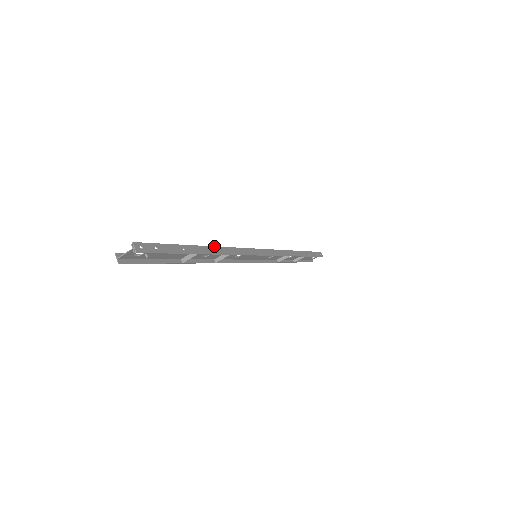
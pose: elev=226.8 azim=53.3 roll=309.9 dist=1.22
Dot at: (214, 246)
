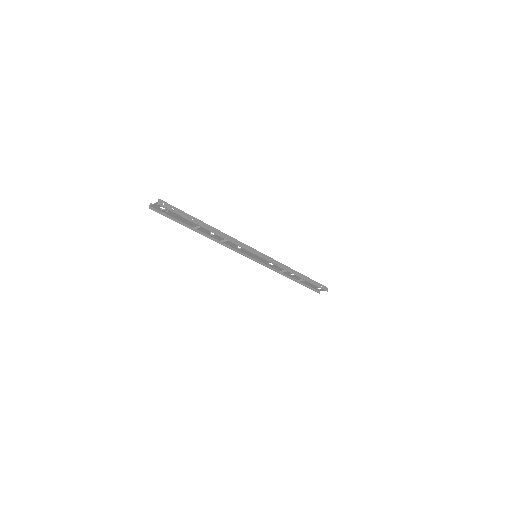
Dot at: (218, 230)
